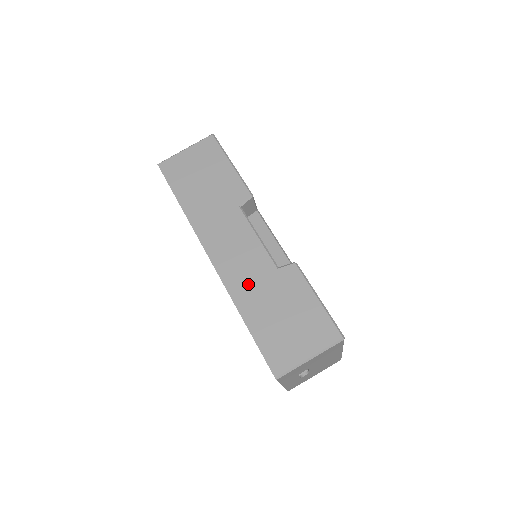
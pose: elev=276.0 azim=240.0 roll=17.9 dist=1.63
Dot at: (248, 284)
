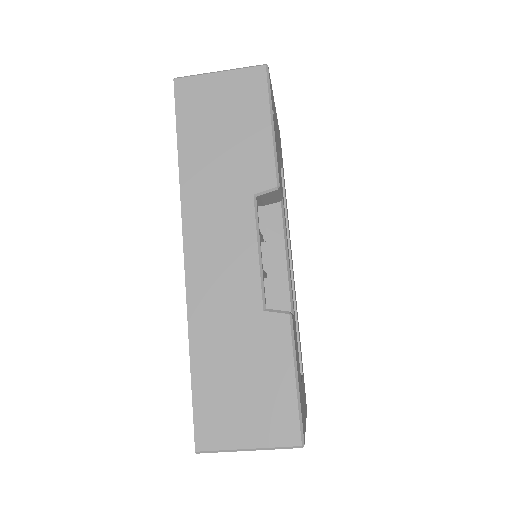
Dot at: (217, 313)
